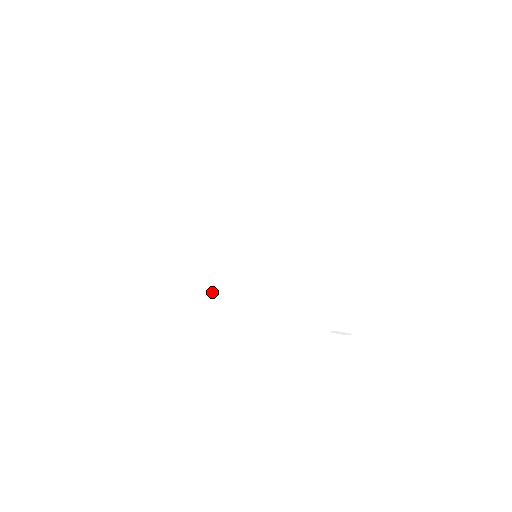
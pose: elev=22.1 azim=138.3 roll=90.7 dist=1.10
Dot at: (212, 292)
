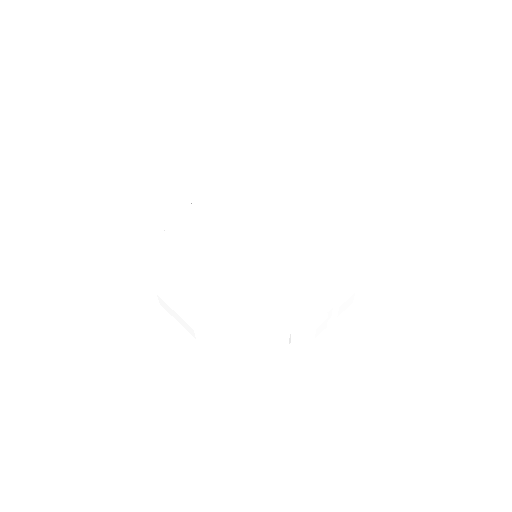
Dot at: (212, 266)
